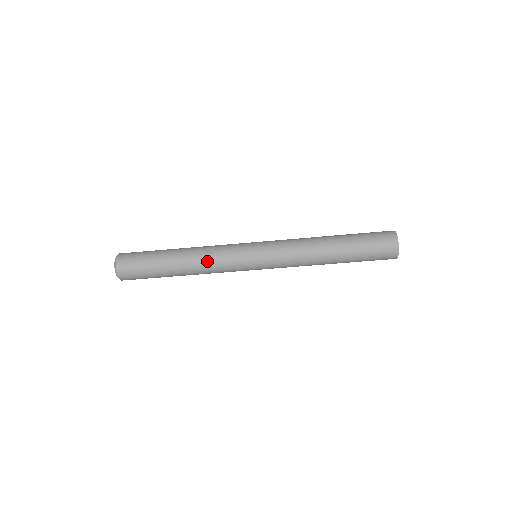
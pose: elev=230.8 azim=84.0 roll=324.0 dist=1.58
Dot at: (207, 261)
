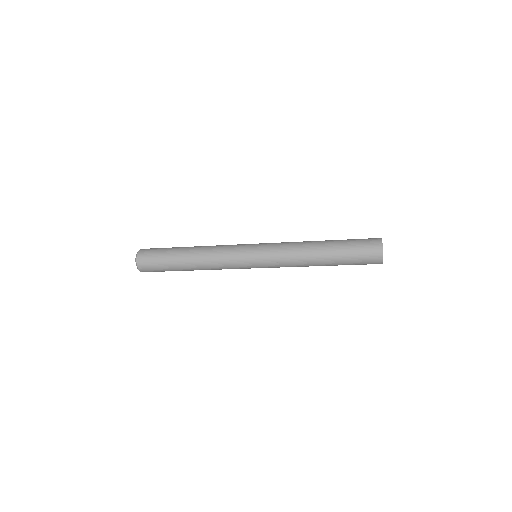
Dot at: (215, 269)
